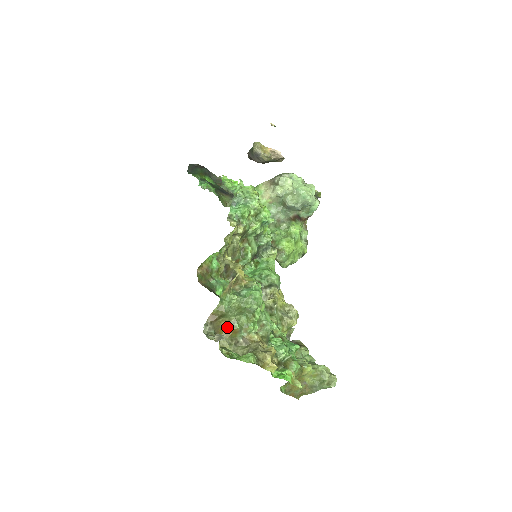
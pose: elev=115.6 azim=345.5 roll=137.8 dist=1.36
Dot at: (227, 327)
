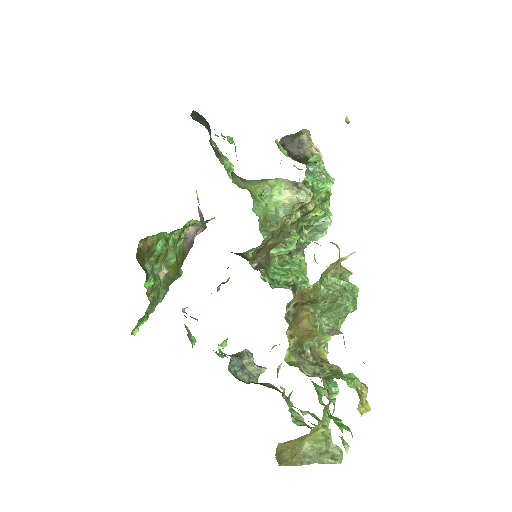
Dot at: (304, 322)
